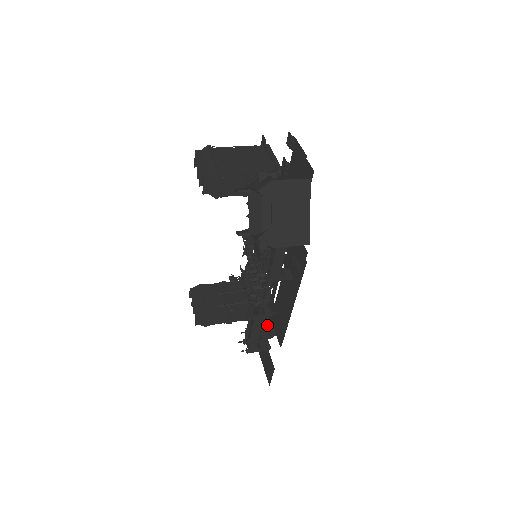
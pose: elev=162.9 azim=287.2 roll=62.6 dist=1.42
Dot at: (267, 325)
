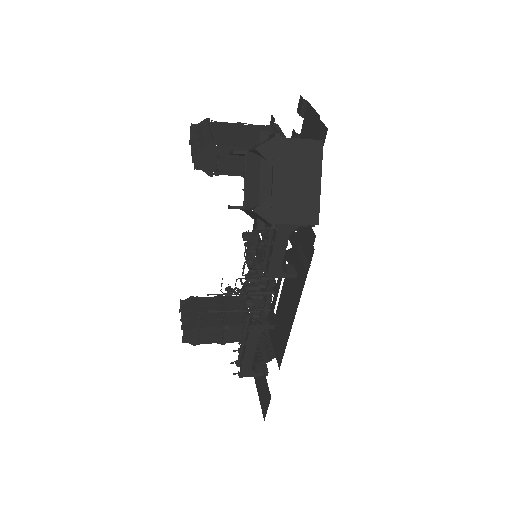
Dot at: (266, 345)
